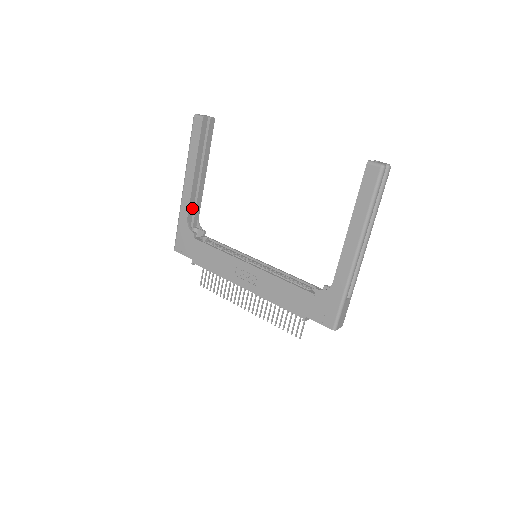
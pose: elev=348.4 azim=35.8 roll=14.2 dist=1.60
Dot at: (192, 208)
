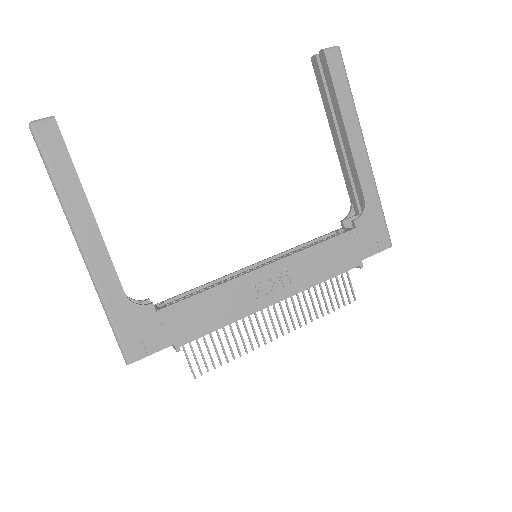
Dot at: (116, 275)
